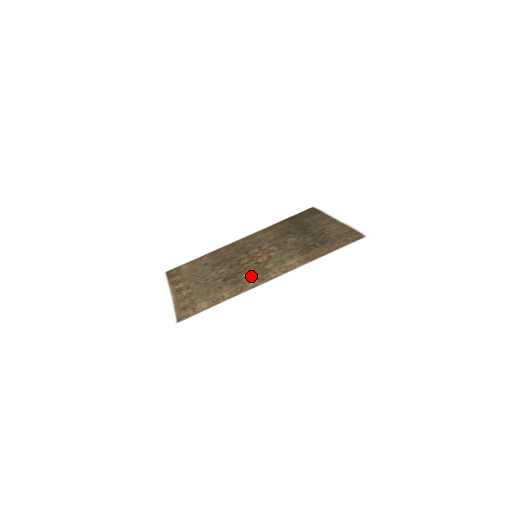
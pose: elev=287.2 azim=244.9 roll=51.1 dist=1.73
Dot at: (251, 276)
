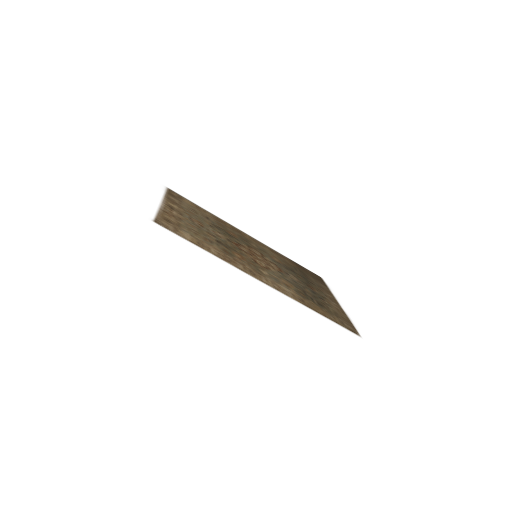
Dot at: (244, 262)
